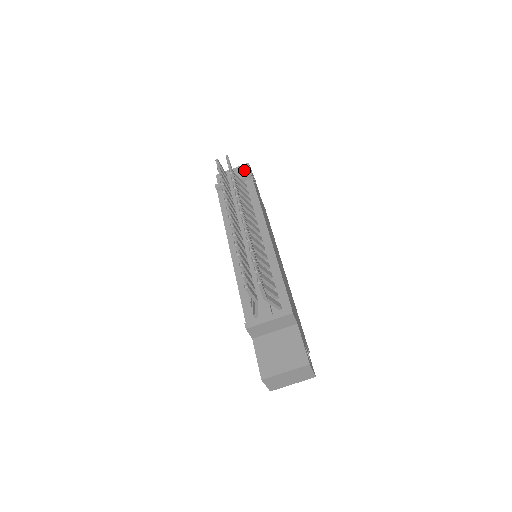
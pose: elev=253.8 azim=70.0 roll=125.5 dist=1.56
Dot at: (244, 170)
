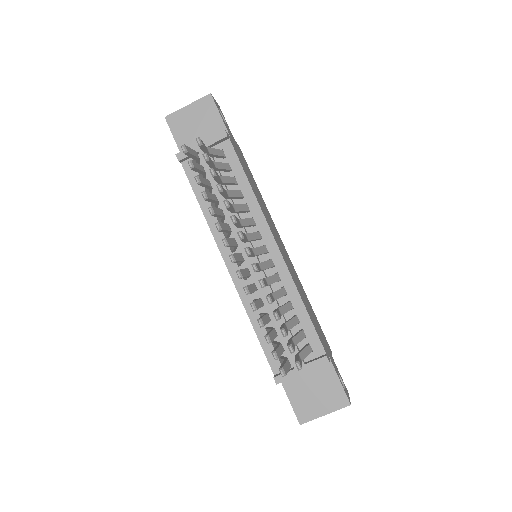
Dot at: (207, 109)
